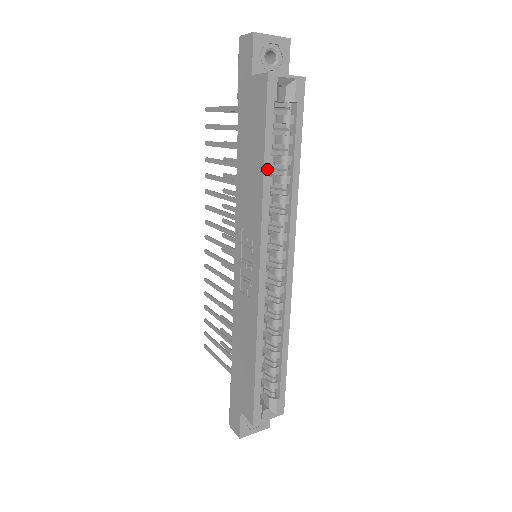
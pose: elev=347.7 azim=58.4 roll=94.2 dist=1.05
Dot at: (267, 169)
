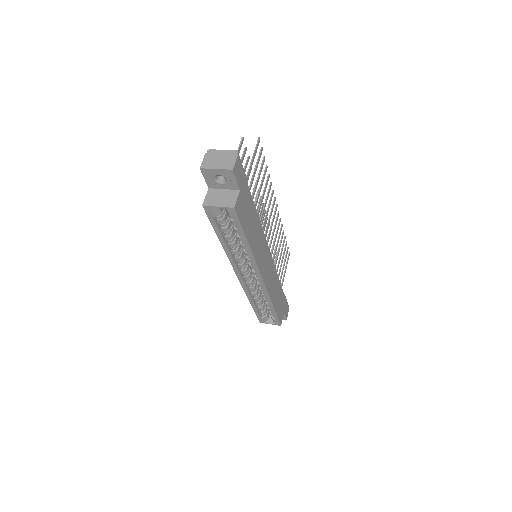
Dot at: (223, 243)
